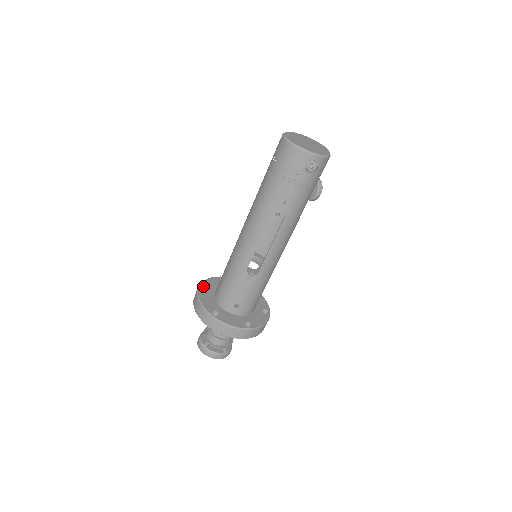
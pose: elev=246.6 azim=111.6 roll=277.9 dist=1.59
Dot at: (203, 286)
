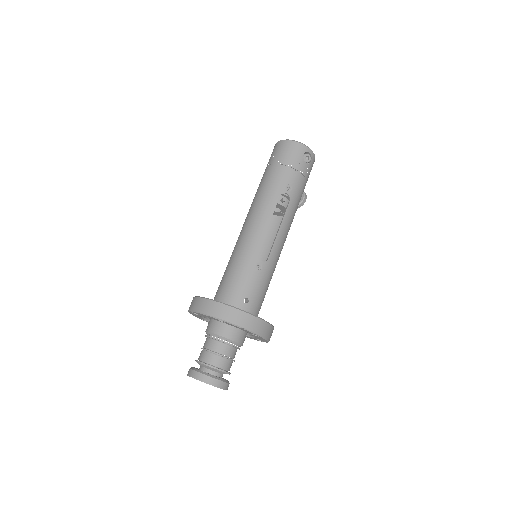
Dot at: occluded
